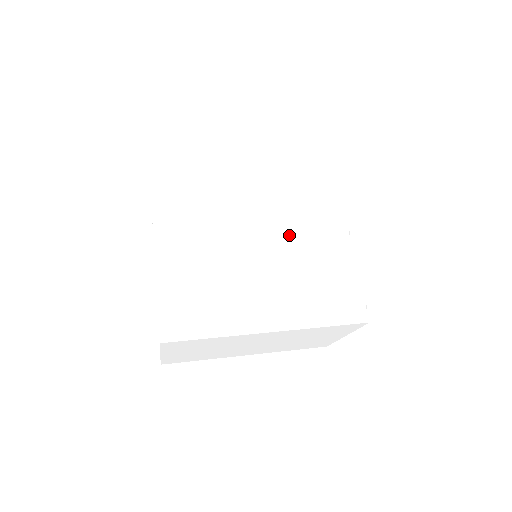
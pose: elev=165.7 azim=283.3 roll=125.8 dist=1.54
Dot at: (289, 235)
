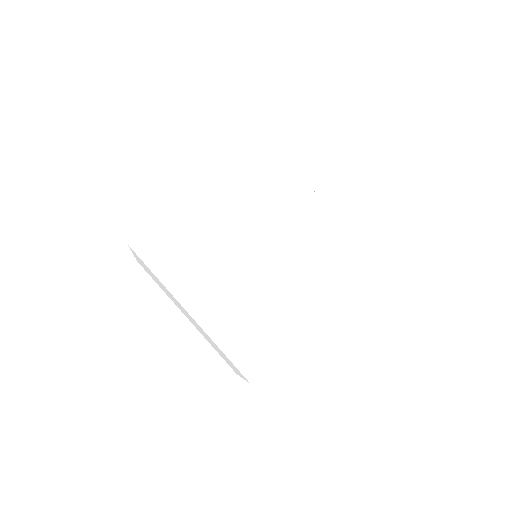
Dot at: (282, 237)
